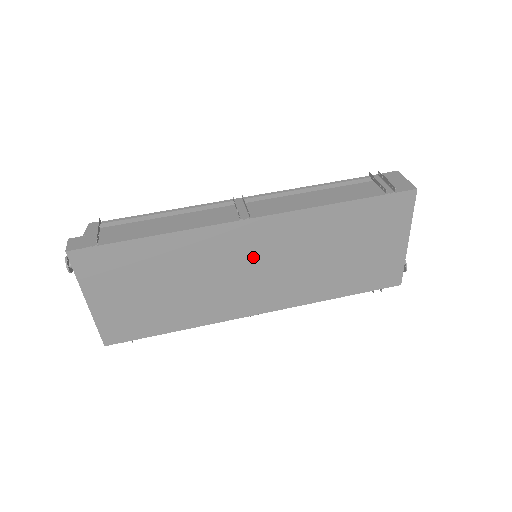
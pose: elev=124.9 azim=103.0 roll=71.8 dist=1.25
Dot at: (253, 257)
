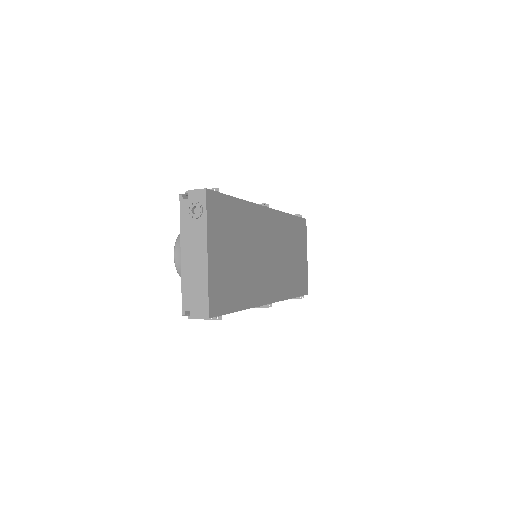
Dot at: (270, 242)
